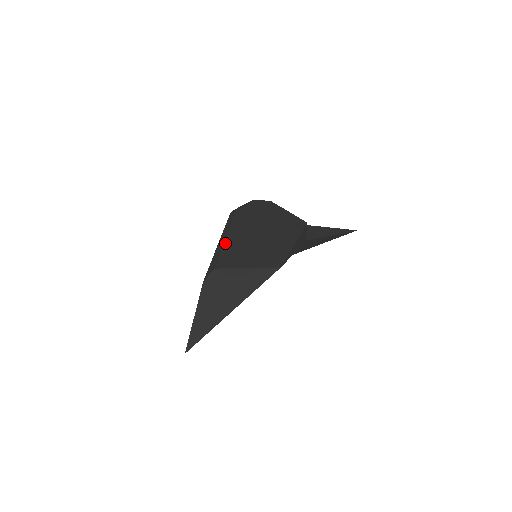
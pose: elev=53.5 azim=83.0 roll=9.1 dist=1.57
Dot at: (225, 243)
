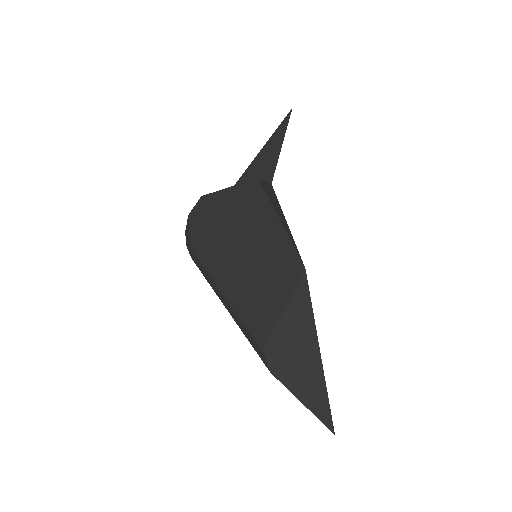
Dot at: (233, 306)
